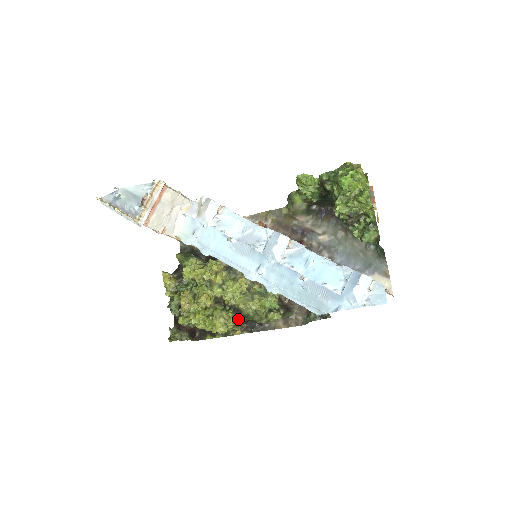
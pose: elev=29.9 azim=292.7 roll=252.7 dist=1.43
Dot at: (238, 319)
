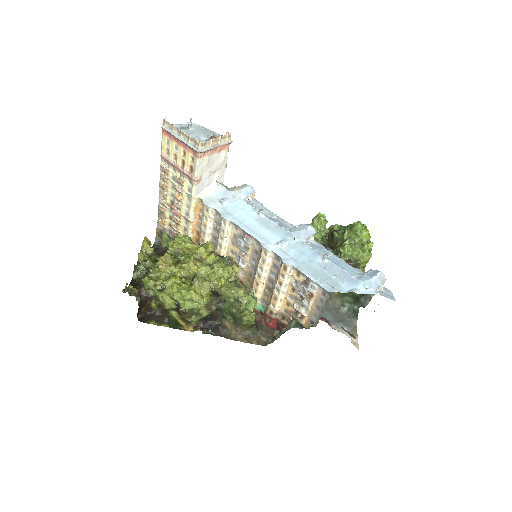
Dot at: (213, 301)
